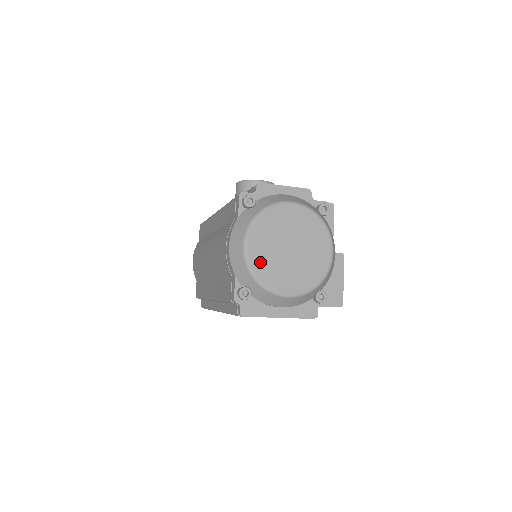
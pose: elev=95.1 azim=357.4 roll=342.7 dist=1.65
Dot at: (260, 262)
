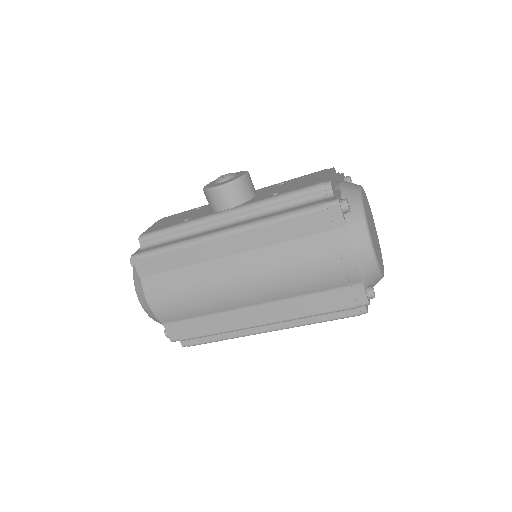
Dot at: (378, 257)
